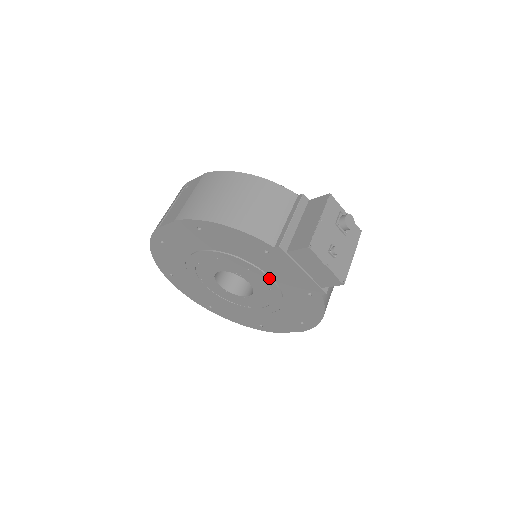
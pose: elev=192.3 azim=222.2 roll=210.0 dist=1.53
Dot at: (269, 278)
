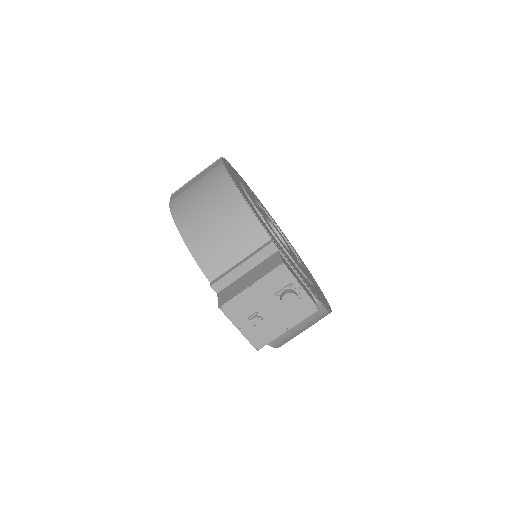
Dot at: occluded
